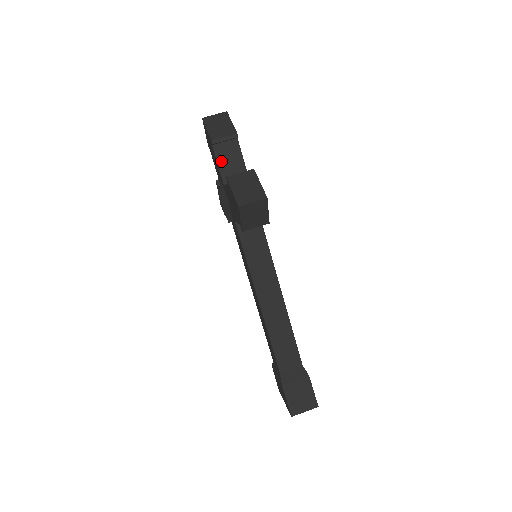
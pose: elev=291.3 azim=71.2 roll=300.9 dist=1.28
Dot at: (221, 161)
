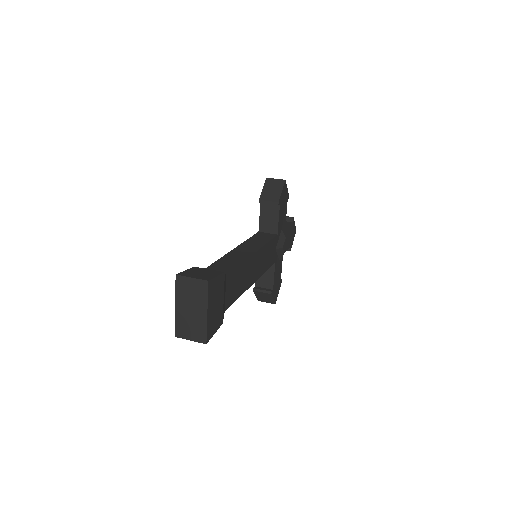
Dot at: occluded
